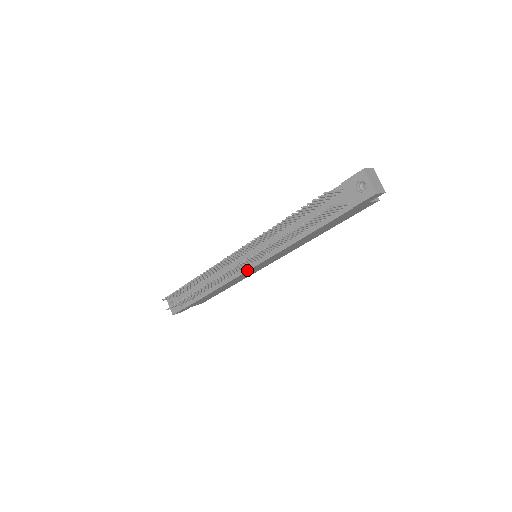
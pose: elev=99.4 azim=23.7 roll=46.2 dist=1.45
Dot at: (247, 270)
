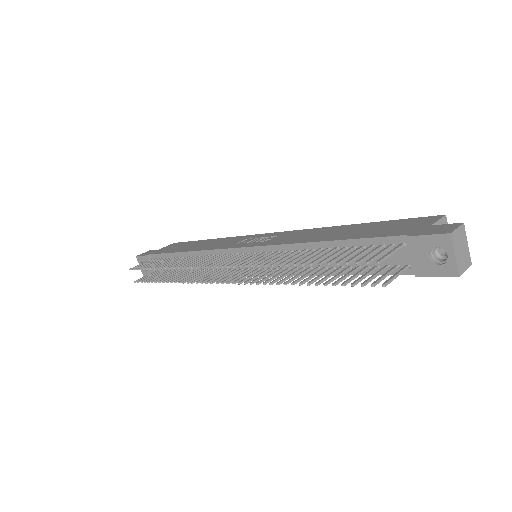
Dot at: occluded
